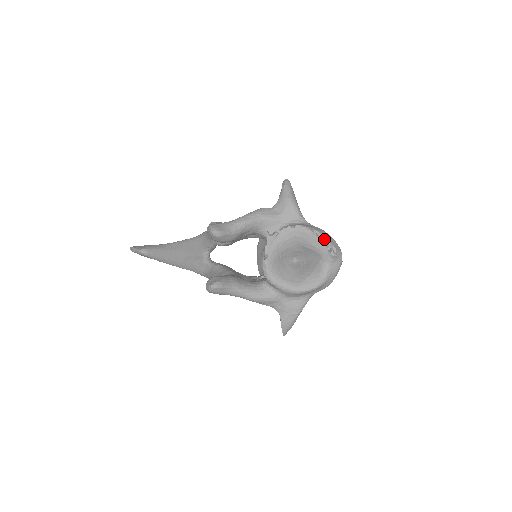
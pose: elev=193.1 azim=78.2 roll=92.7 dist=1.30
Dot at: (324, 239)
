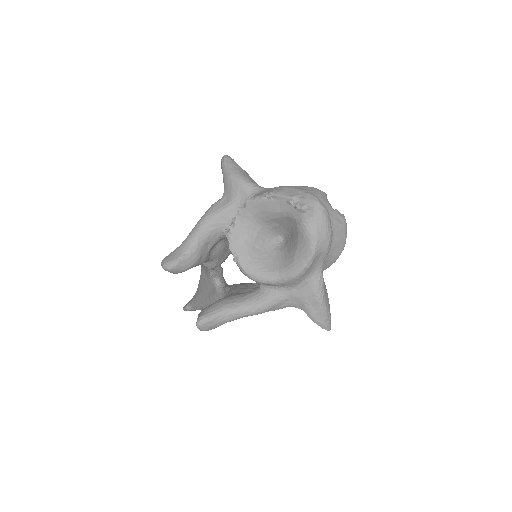
Dot at: (283, 197)
